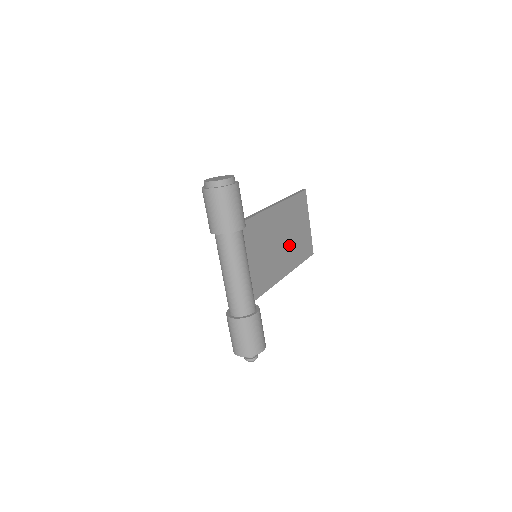
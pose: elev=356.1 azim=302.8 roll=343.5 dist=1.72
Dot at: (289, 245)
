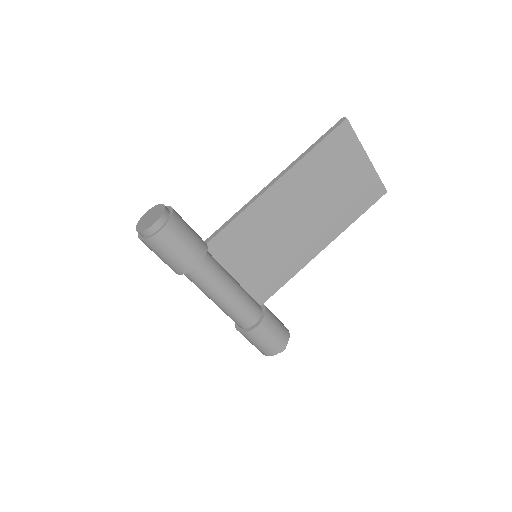
Dot at: (323, 211)
